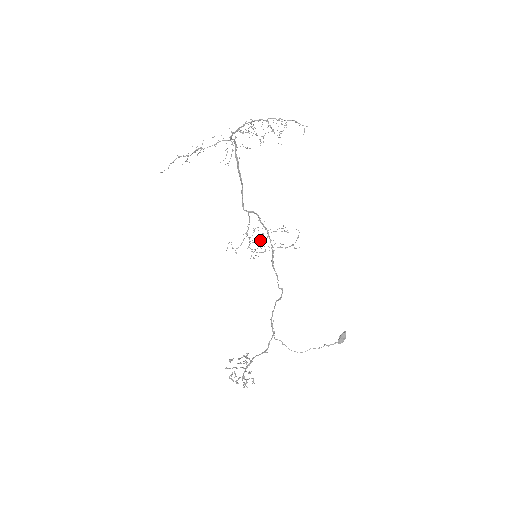
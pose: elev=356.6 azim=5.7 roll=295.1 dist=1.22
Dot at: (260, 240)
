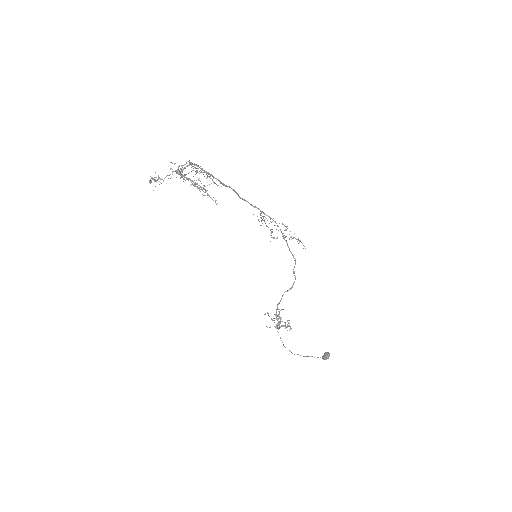
Dot at: occluded
